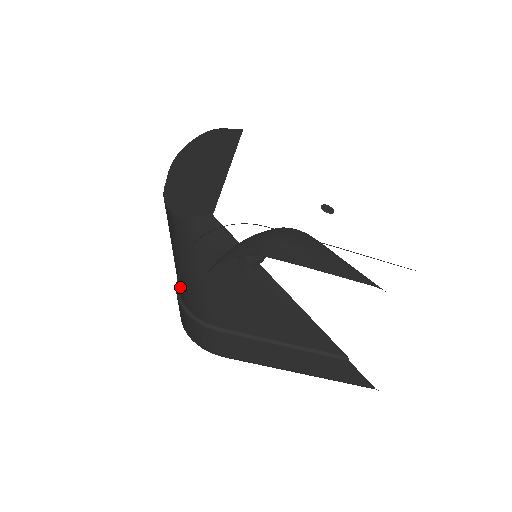
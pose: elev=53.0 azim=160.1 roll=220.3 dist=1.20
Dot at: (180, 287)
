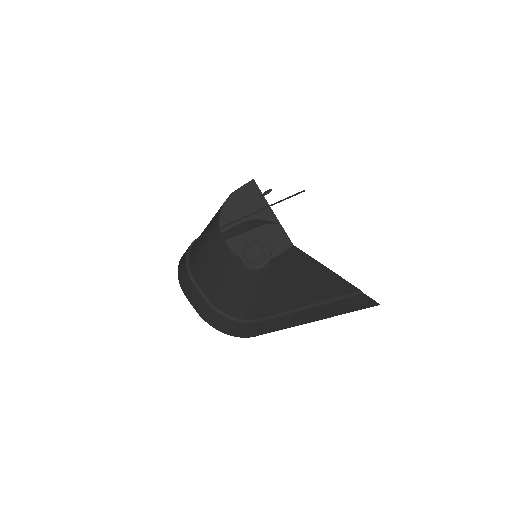
Dot at: (227, 305)
